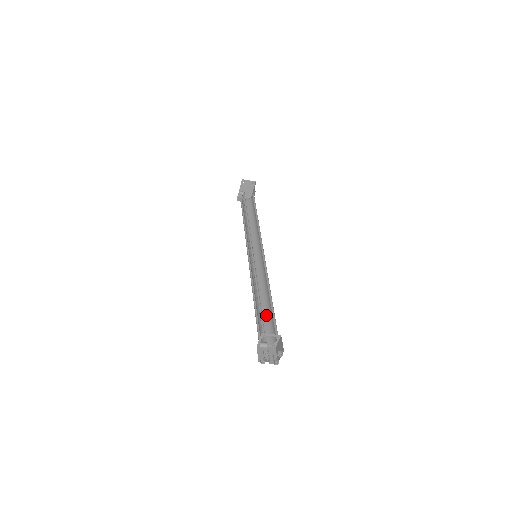
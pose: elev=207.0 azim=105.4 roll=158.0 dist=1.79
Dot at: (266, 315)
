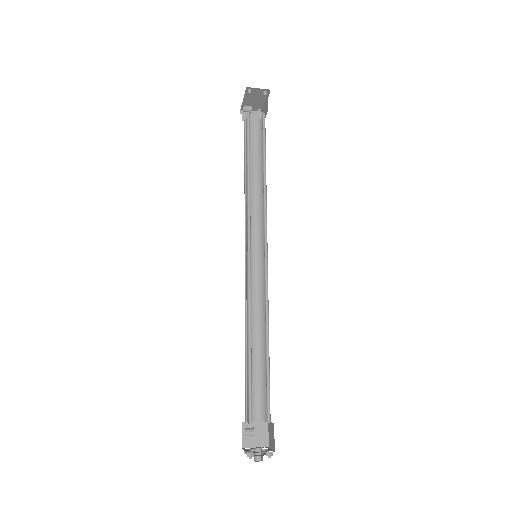
Dot at: (260, 368)
